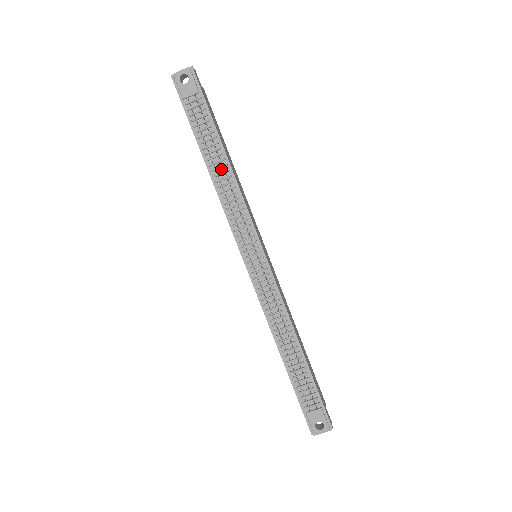
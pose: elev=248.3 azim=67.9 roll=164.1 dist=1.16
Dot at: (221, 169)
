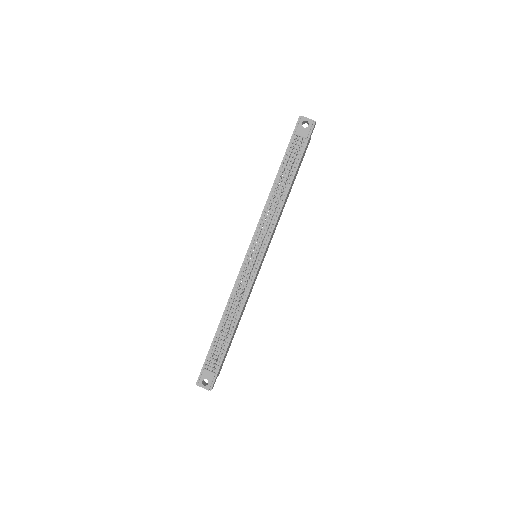
Dot at: occluded
